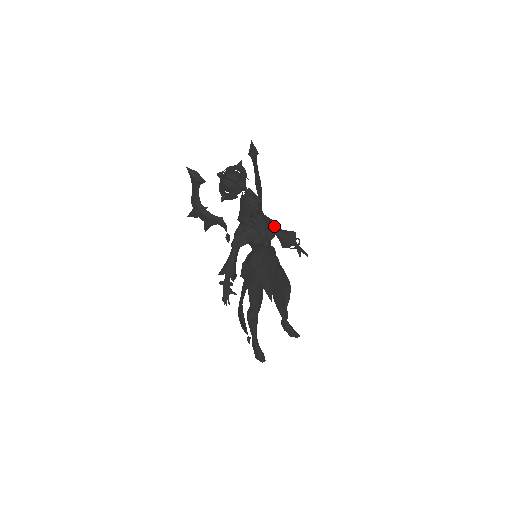
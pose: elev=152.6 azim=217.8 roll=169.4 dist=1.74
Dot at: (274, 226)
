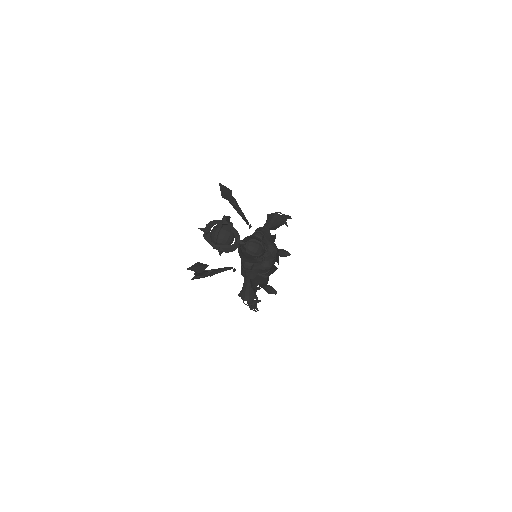
Dot at: (269, 235)
